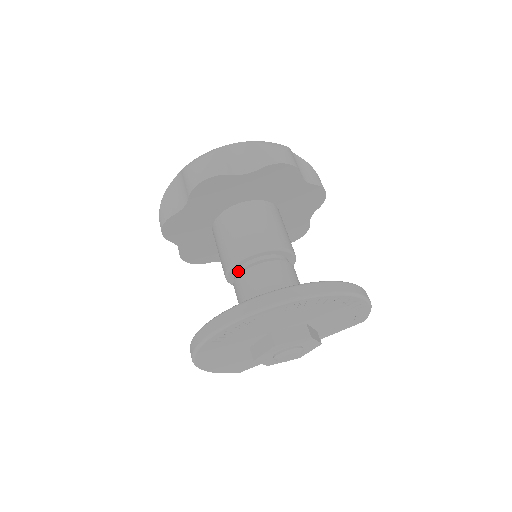
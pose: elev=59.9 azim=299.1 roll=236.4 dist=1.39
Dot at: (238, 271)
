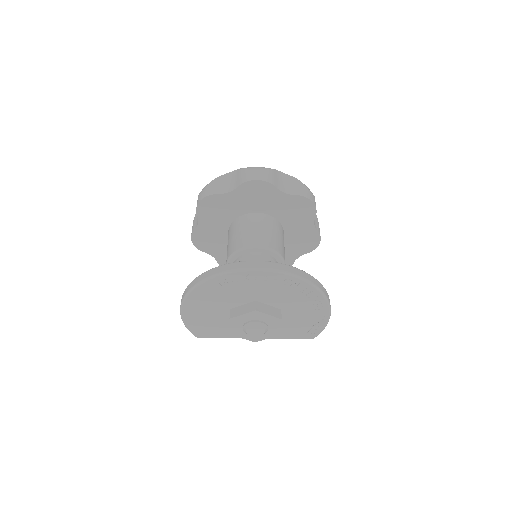
Dot at: (243, 256)
